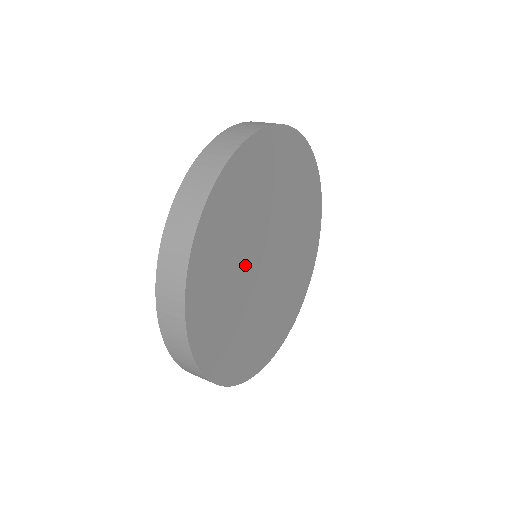
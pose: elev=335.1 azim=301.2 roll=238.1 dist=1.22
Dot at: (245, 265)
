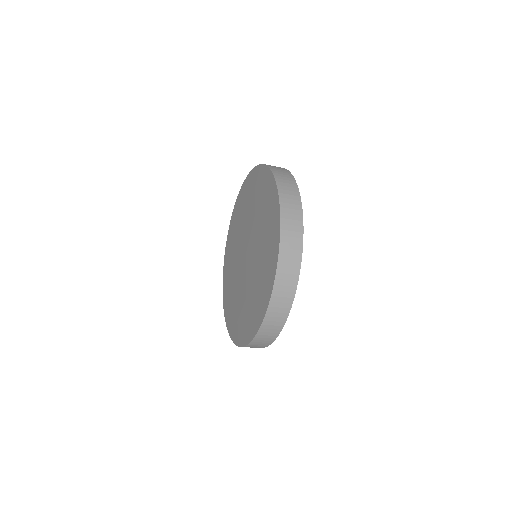
Dot at: occluded
